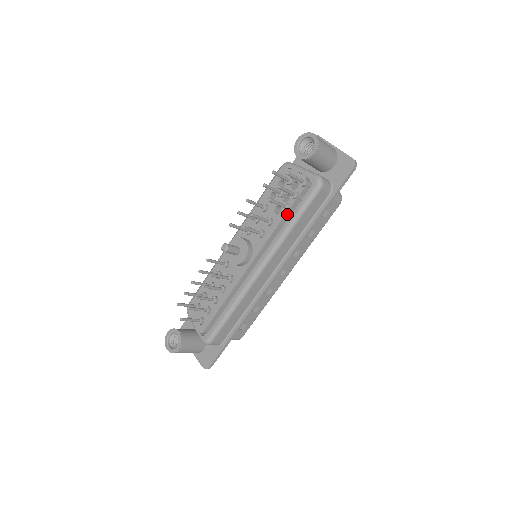
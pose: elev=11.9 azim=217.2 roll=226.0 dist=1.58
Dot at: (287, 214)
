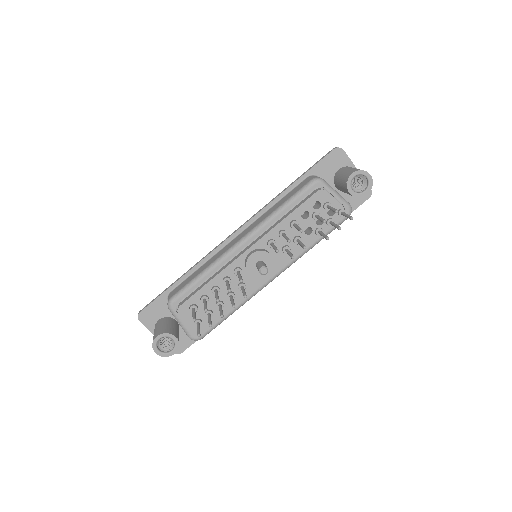
Dot at: (316, 236)
